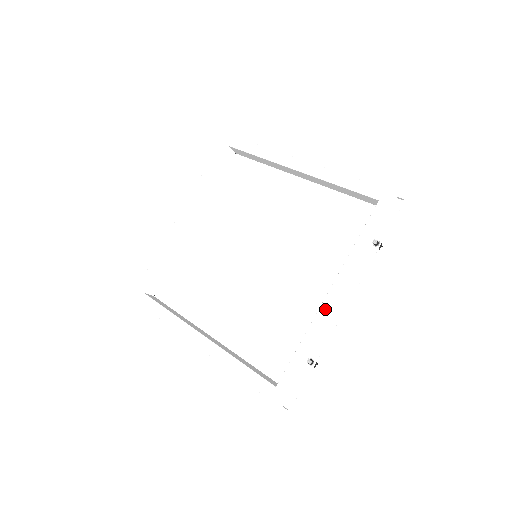
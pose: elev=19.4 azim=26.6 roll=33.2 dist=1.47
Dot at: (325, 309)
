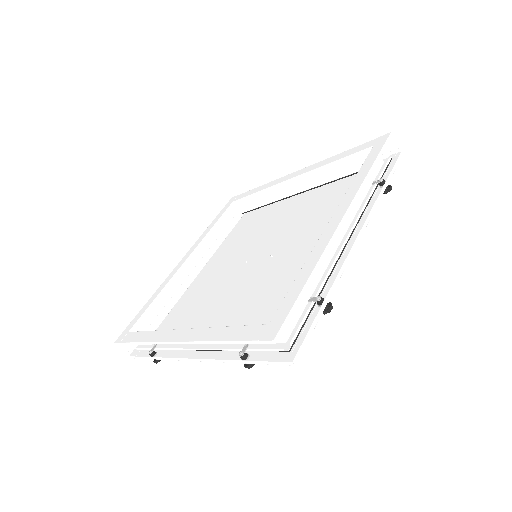
Dot at: (328, 231)
